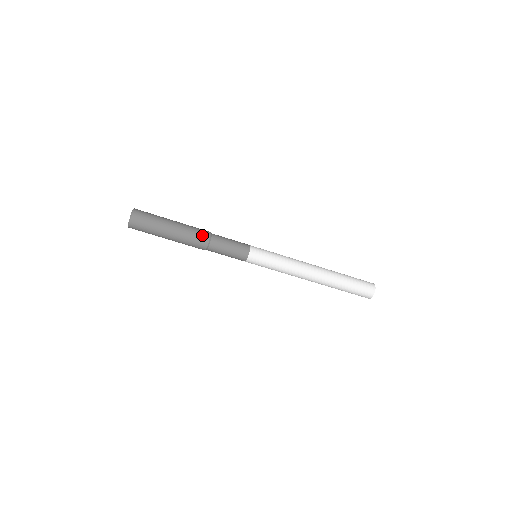
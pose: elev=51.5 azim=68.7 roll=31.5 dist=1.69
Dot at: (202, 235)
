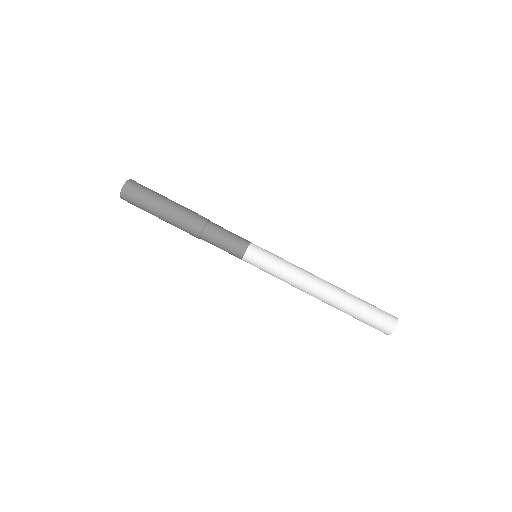
Dot at: (200, 215)
